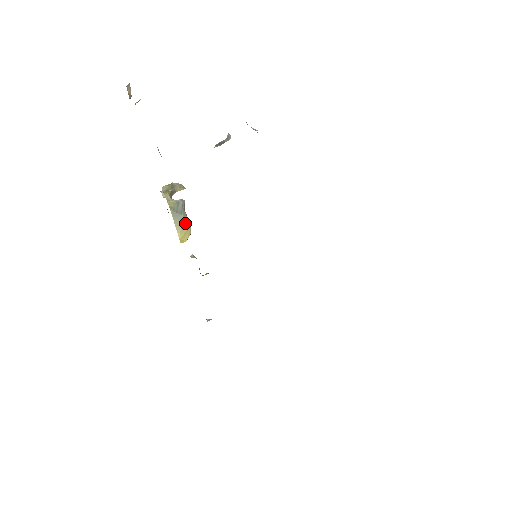
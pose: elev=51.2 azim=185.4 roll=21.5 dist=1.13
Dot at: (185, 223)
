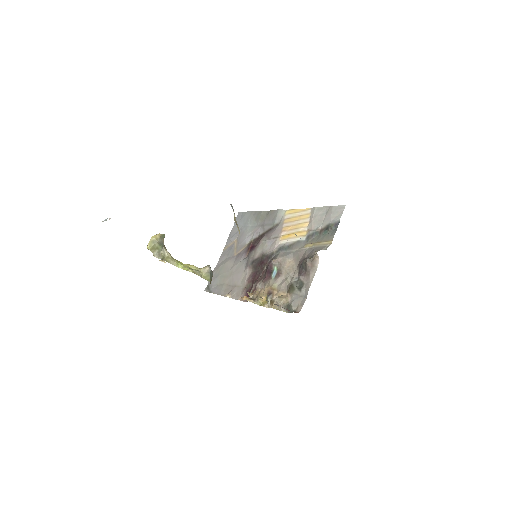
Dot at: occluded
